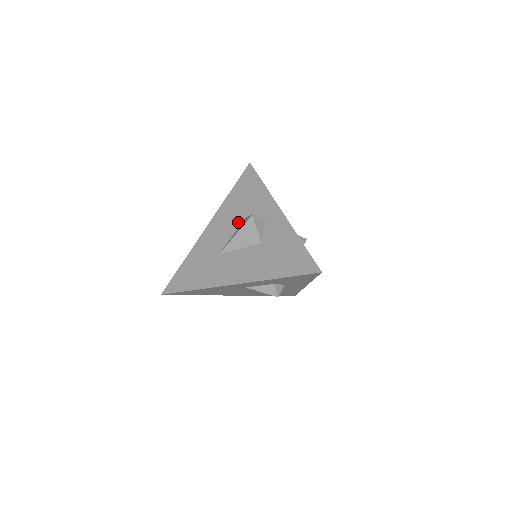
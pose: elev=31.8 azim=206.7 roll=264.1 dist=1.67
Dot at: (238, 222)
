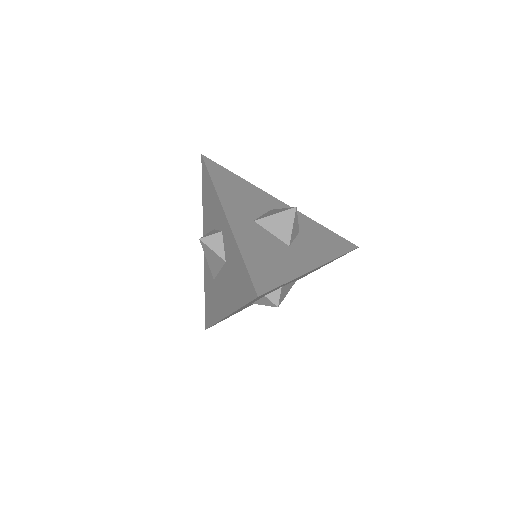
Dot at: occluded
